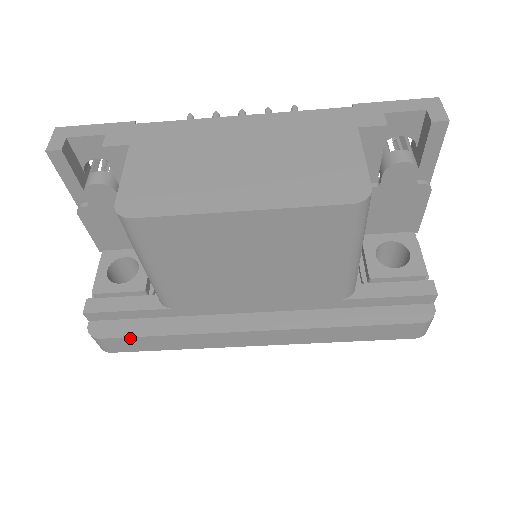
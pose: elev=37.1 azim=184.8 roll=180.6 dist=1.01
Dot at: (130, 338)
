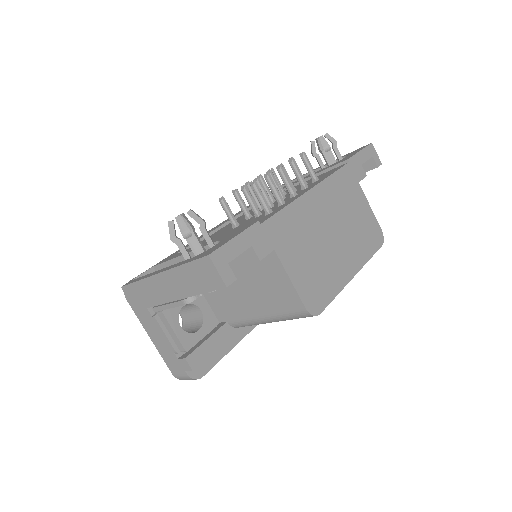
Dot at: (218, 361)
